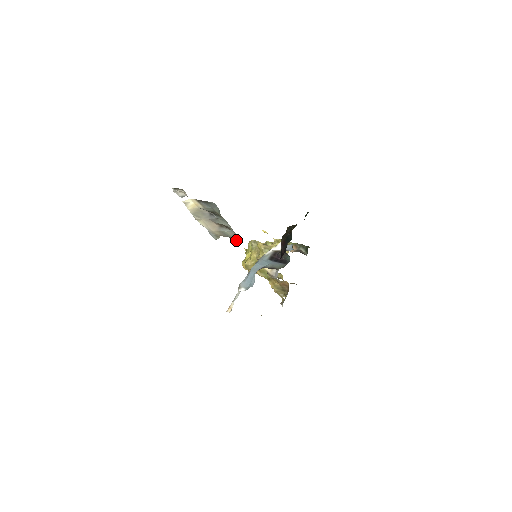
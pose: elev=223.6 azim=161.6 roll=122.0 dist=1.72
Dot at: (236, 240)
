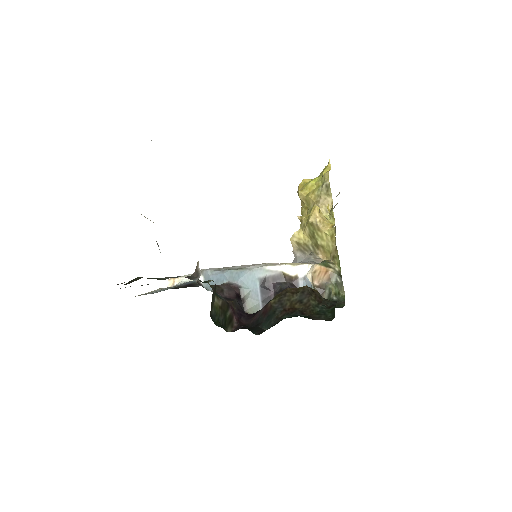
Dot at: (197, 267)
